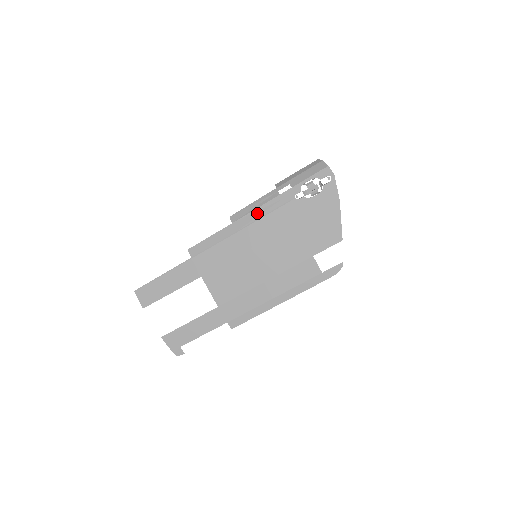
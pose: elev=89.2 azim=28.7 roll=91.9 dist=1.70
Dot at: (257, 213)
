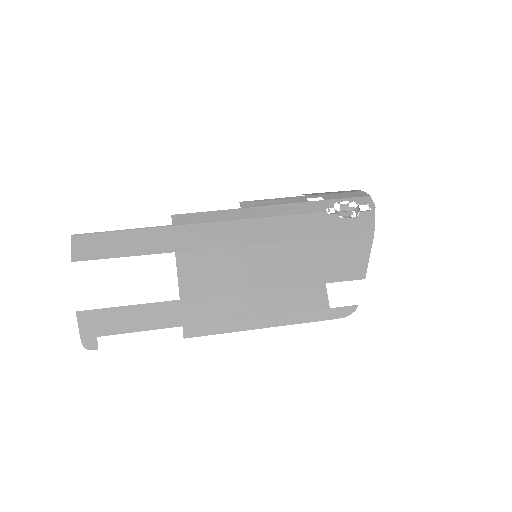
Dot at: (276, 209)
